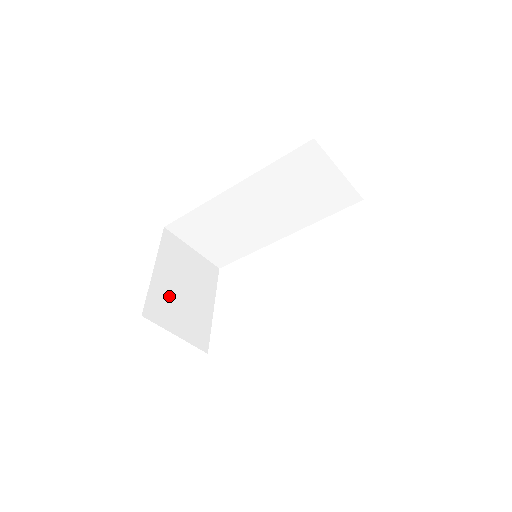
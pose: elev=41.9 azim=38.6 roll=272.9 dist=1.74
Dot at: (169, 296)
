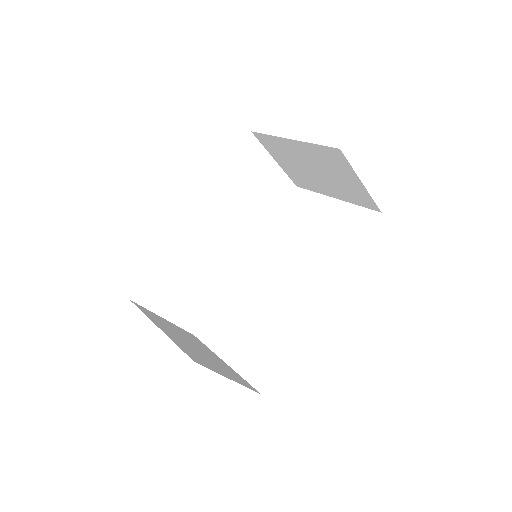
Dot at: (191, 350)
